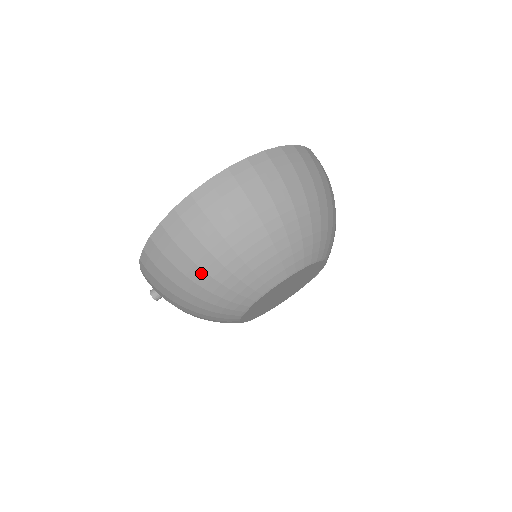
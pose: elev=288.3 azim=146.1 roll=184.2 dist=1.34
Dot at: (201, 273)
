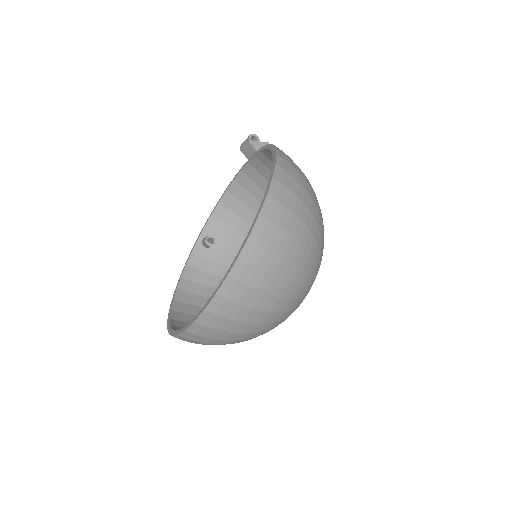
Dot at: occluded
